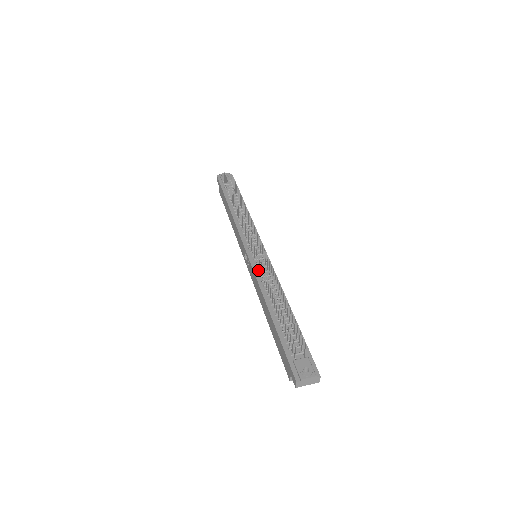
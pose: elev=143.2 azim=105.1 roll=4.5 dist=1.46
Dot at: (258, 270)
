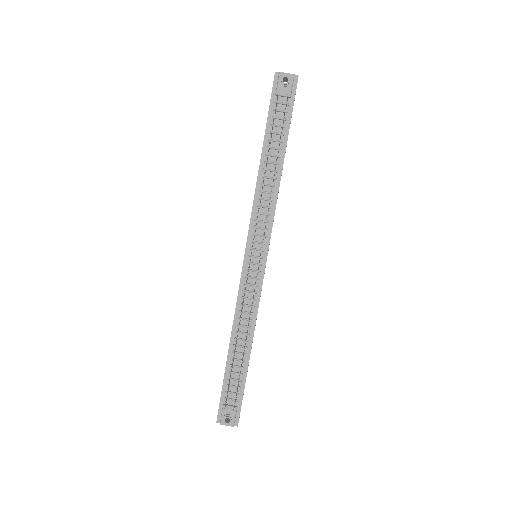
Dot at: (244, 286)
